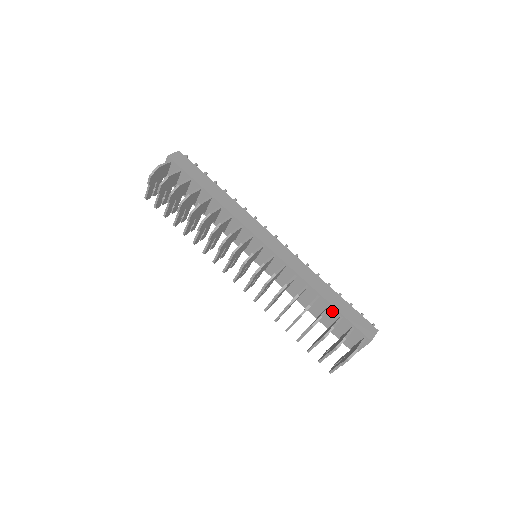
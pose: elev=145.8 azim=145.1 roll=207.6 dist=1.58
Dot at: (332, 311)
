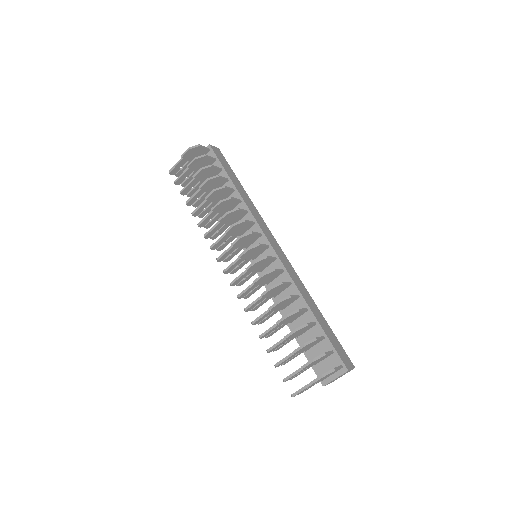
Dot at: (316, 329)
